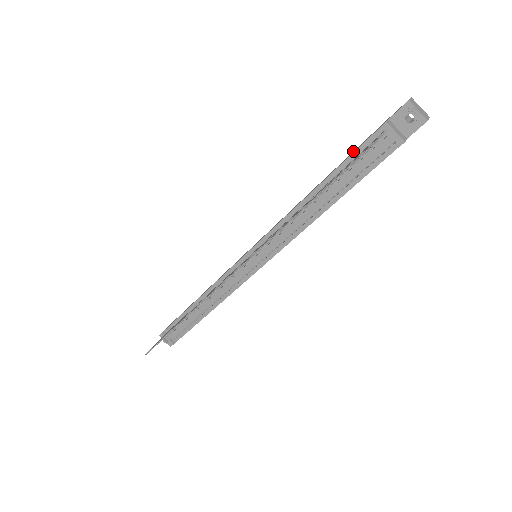
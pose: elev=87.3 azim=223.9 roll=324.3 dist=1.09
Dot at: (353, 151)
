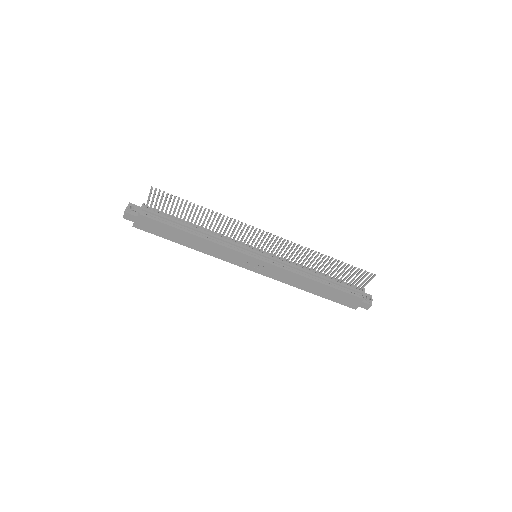
Dot at: occluded
